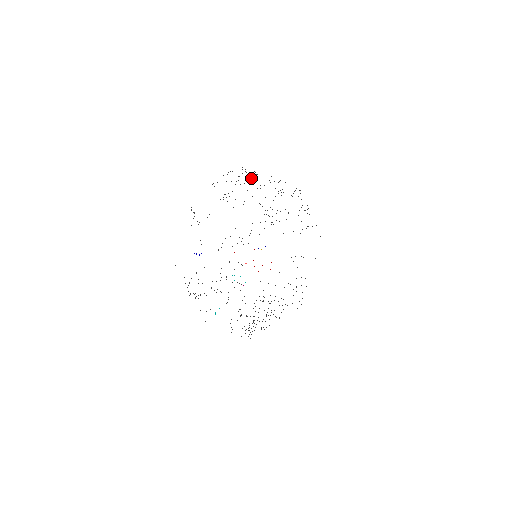
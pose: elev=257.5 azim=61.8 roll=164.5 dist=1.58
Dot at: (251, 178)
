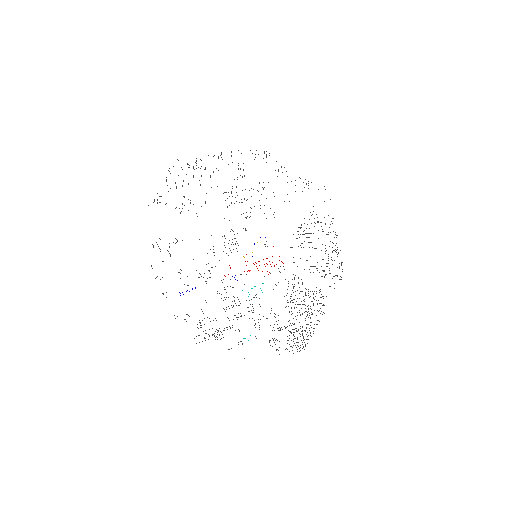
Dot at: occluded
